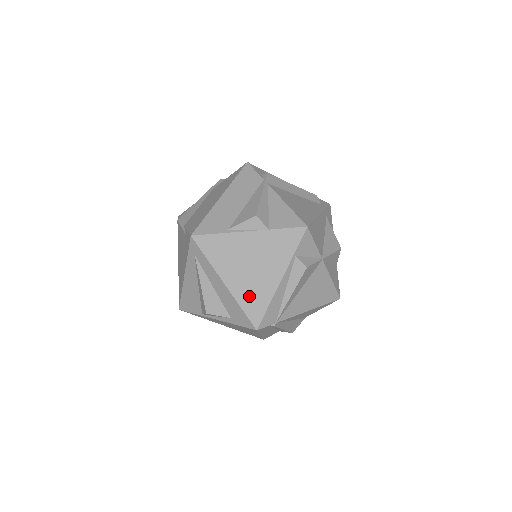
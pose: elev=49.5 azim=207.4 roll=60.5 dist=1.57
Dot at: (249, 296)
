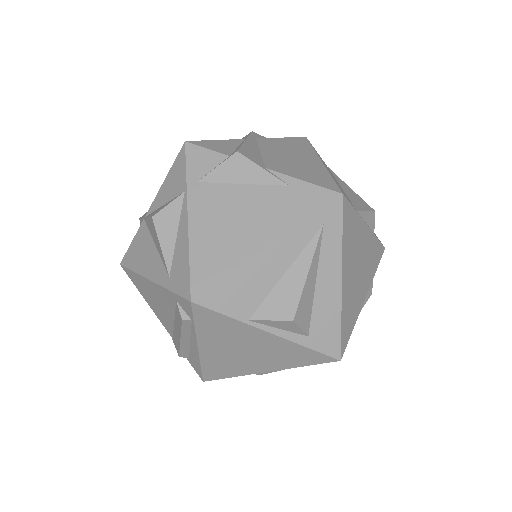
Dot at: (348, 309)
